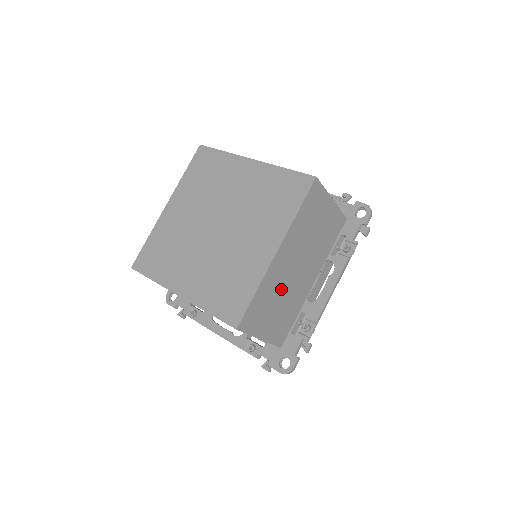
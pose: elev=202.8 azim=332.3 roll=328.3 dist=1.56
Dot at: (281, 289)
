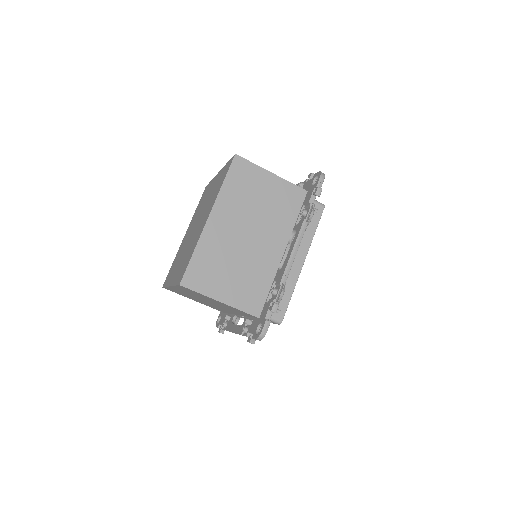
Dot at: (231, 254)
